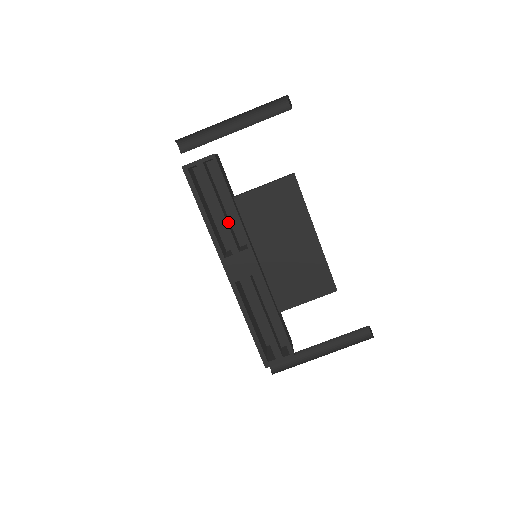
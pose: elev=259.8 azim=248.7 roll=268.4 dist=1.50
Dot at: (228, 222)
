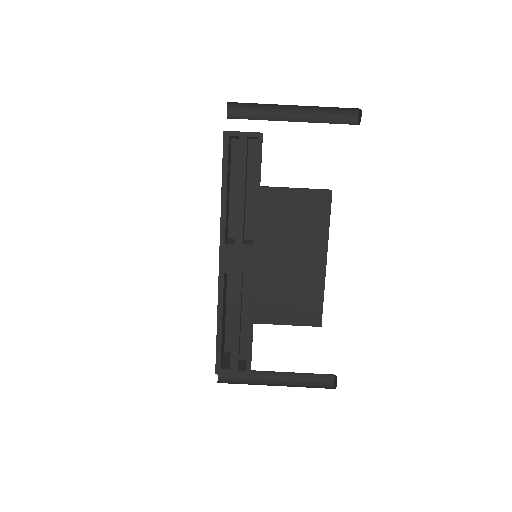
Dot at: (244, 209)
